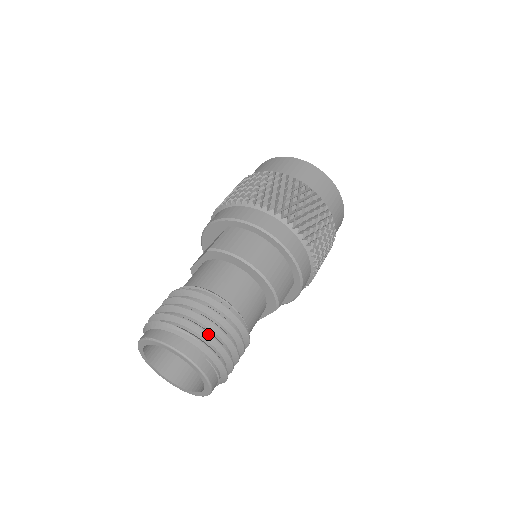
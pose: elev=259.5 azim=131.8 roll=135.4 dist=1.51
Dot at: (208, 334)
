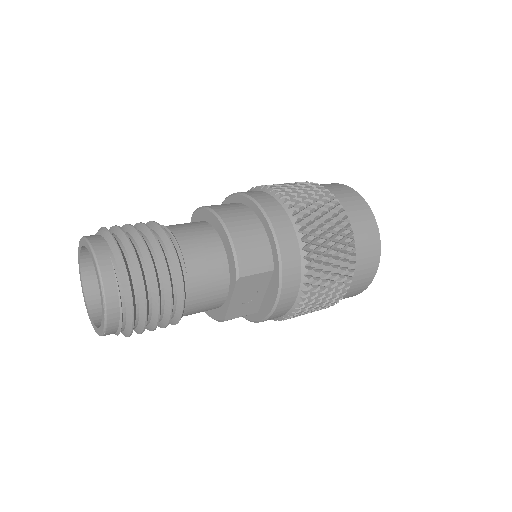
Dot at: (127, 238)
